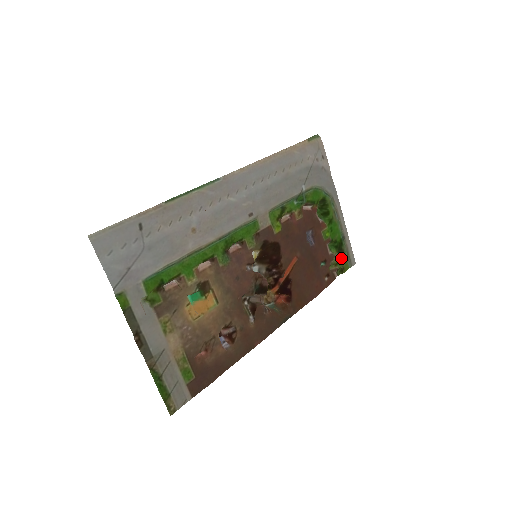
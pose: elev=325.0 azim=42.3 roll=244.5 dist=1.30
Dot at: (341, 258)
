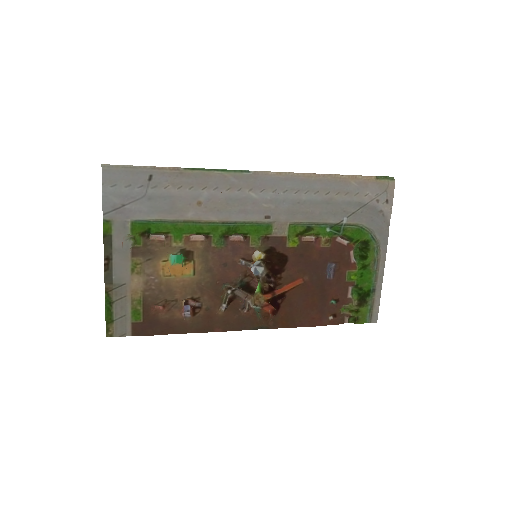
Dot at: (360, 308)
